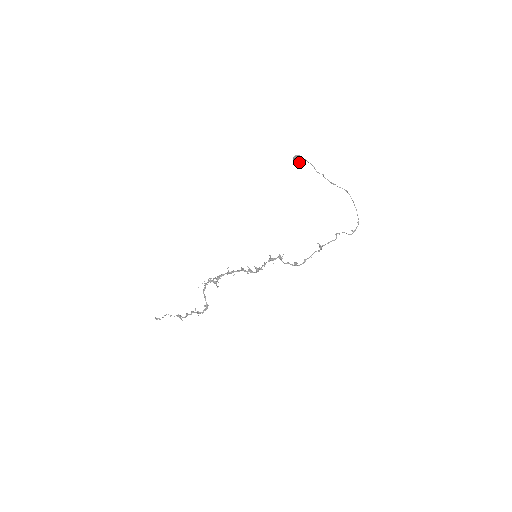
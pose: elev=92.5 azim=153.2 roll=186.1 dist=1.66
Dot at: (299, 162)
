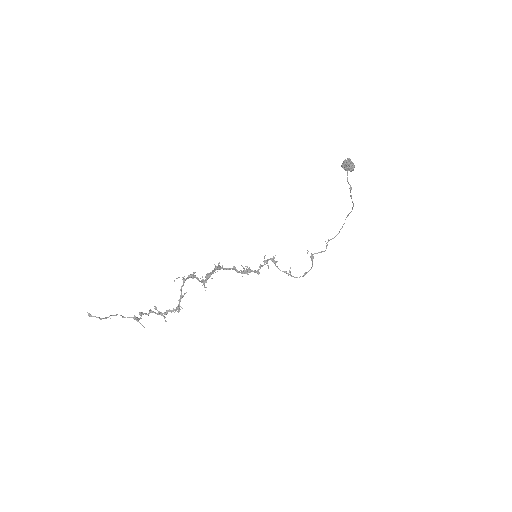
Dot at: (352, 170)
